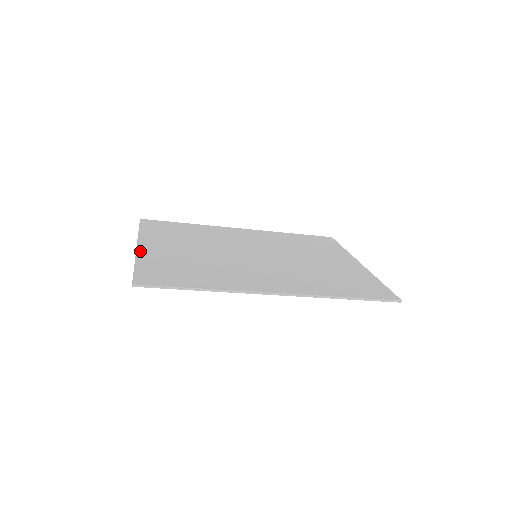
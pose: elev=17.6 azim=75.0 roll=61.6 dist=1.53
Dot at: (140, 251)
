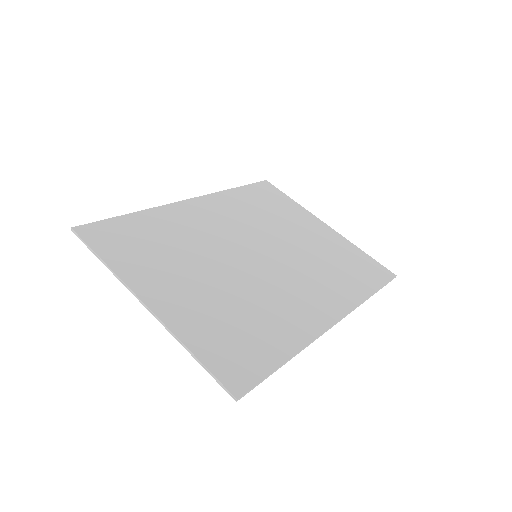
Dot at: (164, 317)
